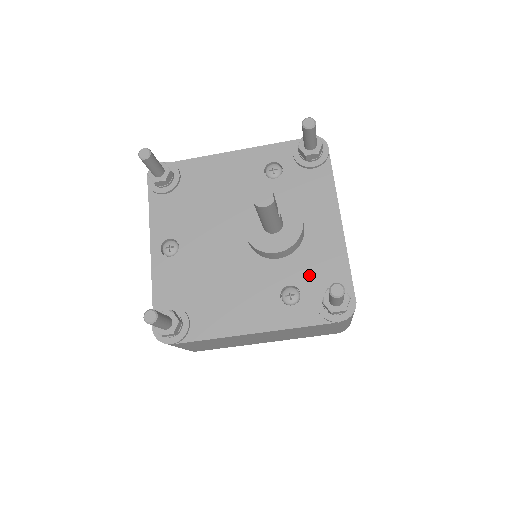
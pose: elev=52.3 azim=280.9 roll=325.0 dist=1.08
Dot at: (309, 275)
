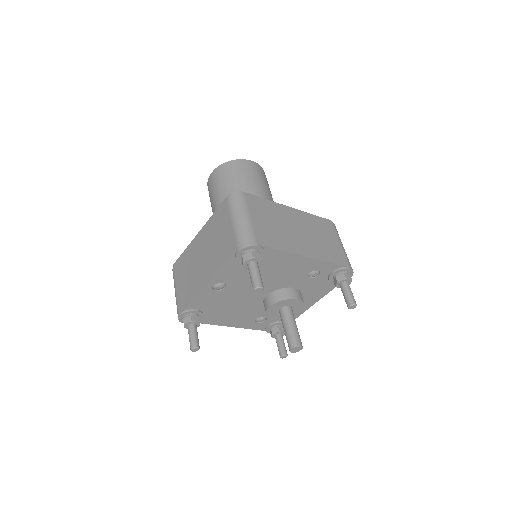
Dot at: occluded
